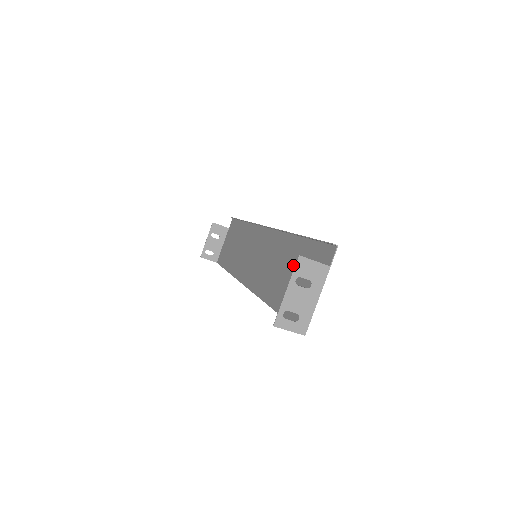
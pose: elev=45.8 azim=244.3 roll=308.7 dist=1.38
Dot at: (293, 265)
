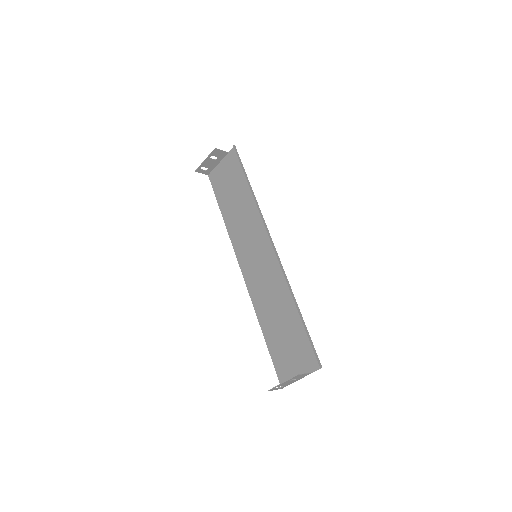
Dot at: (287, 326)
